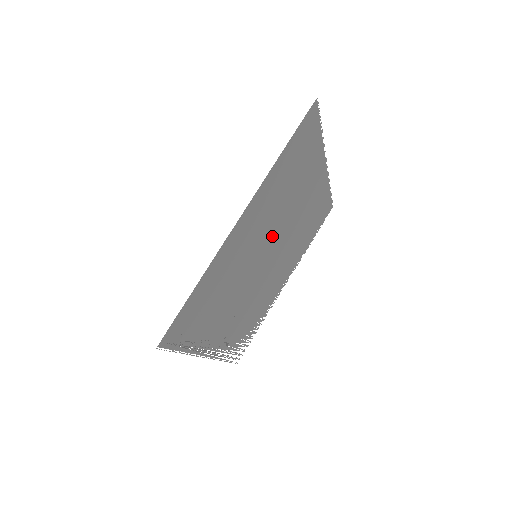
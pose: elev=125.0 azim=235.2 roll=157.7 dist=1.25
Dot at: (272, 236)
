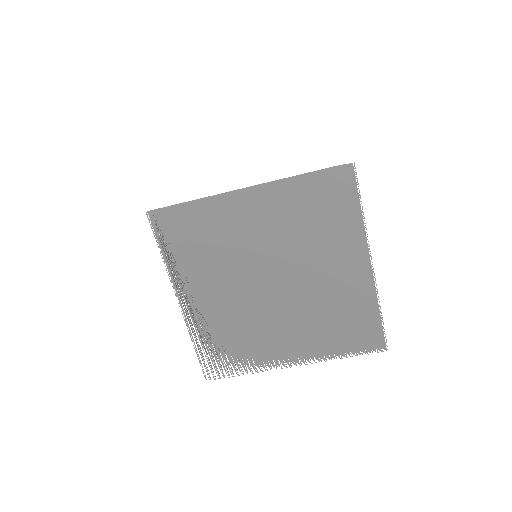
Dot at: (280, 260)
